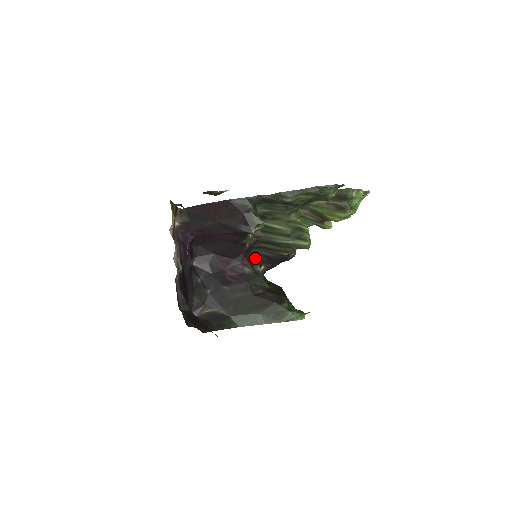
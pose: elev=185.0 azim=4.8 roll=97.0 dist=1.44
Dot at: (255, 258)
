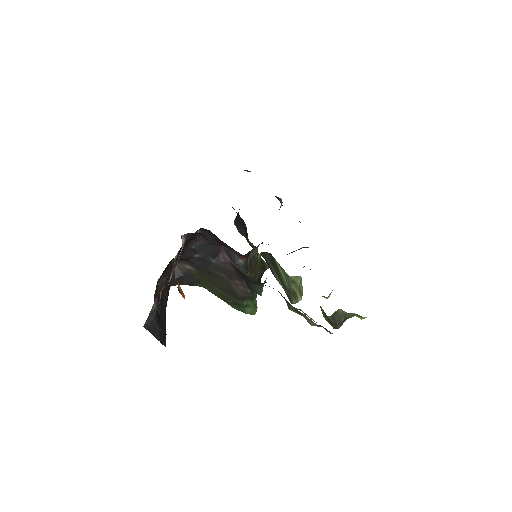
Dot at: occluded
